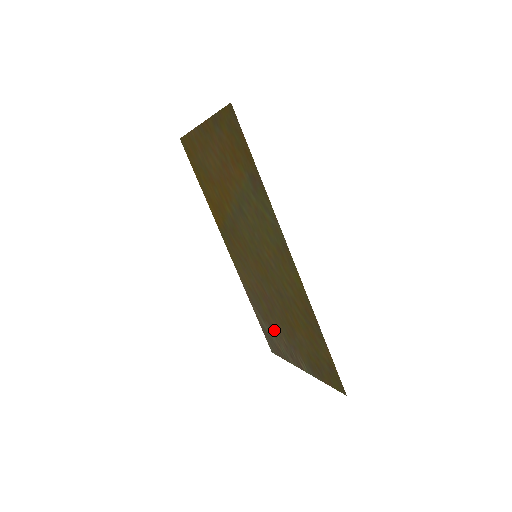
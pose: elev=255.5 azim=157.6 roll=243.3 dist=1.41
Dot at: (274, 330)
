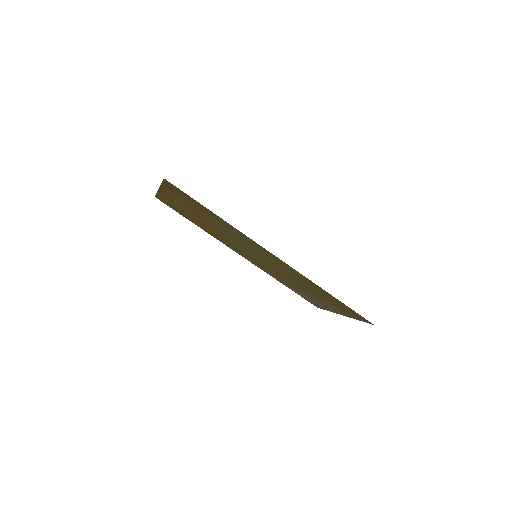
Dot at: (305, 295)
